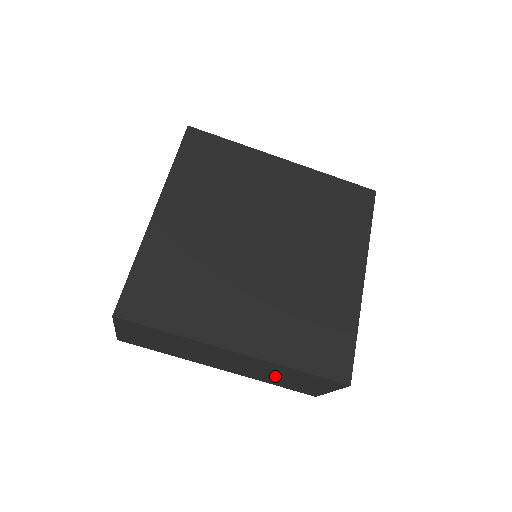
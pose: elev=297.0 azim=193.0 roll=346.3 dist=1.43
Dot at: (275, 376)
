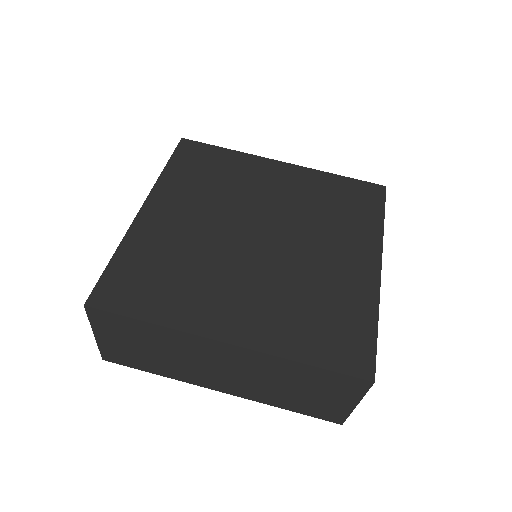
Dot at: (284, 388)
